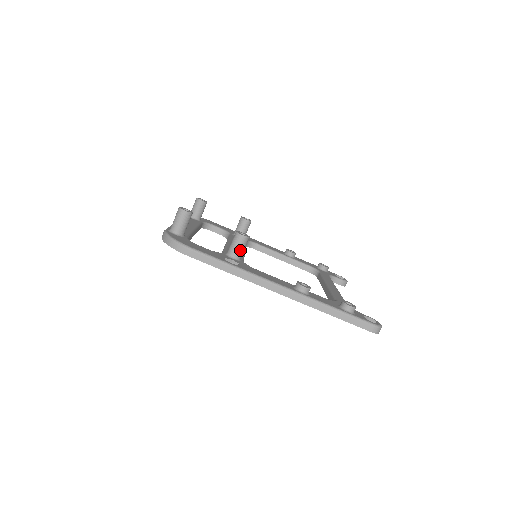
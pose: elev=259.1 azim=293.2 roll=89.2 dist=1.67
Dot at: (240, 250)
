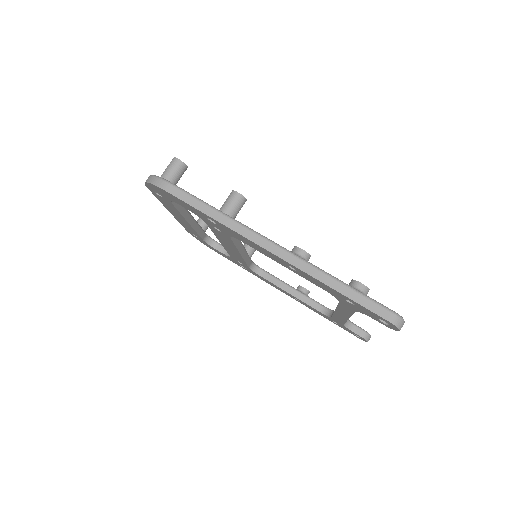
Dot at: (232, 210)
